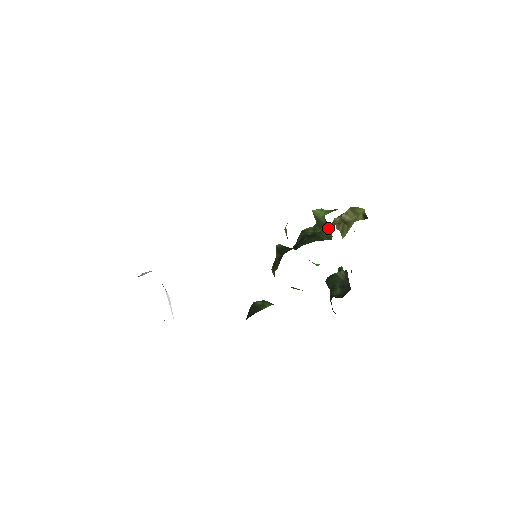
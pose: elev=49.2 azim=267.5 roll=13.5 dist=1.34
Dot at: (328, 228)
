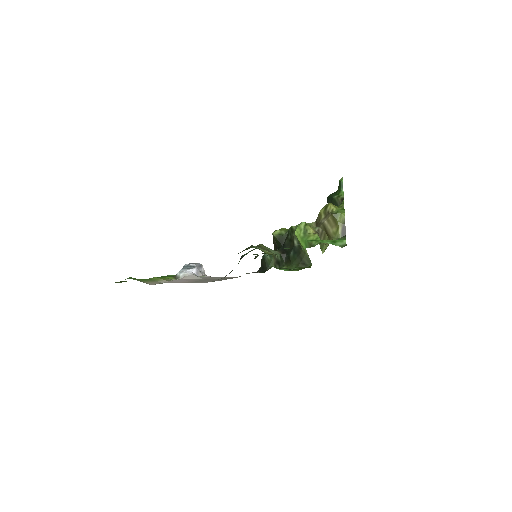
Dot at: occluded
